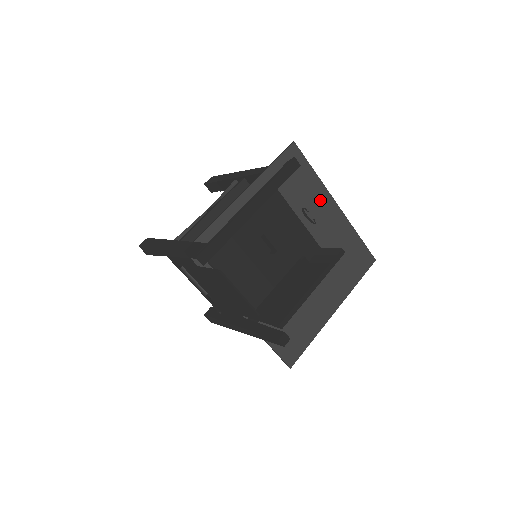
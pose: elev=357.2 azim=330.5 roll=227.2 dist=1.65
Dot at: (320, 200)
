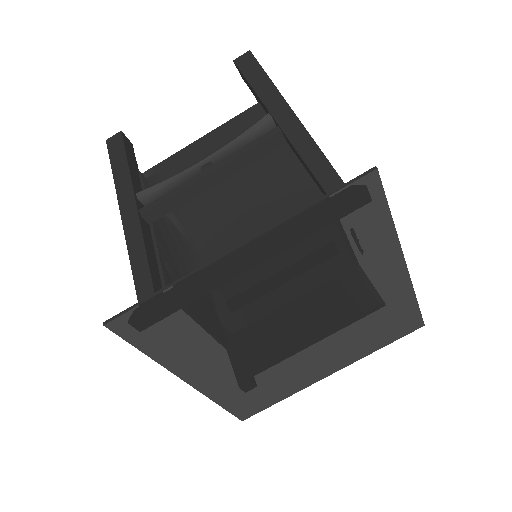
Dot at: (378, 258)
